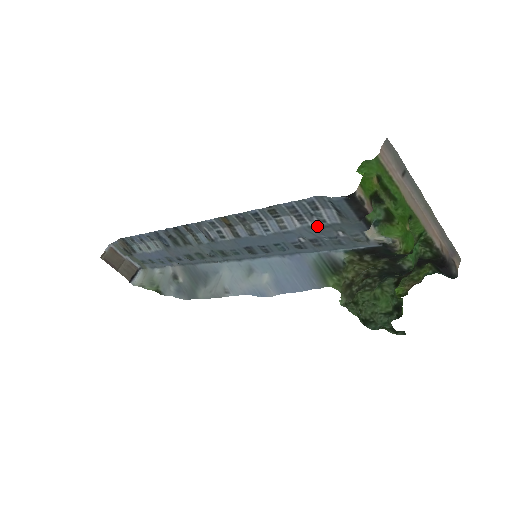
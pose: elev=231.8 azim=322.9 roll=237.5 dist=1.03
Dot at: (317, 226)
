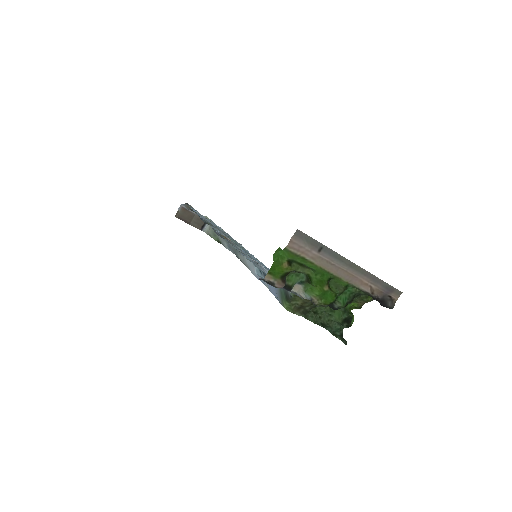
Dot at: occluded
